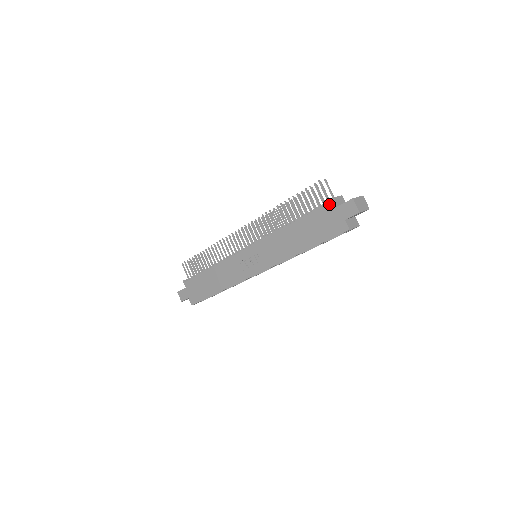
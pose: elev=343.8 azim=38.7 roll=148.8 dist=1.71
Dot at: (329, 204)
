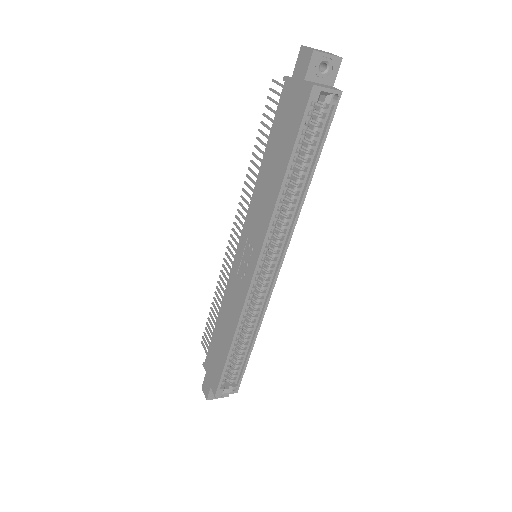
Dot at: (284, 85)
